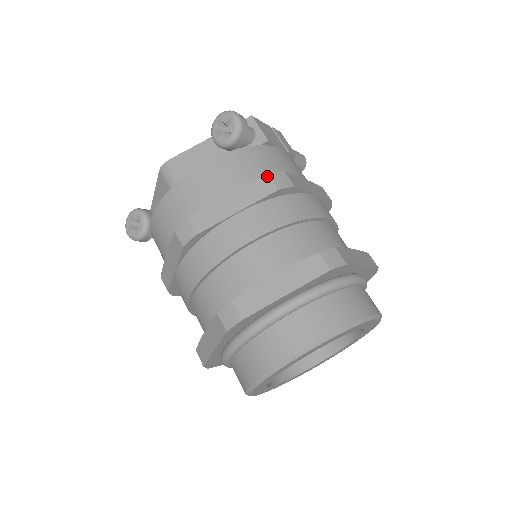
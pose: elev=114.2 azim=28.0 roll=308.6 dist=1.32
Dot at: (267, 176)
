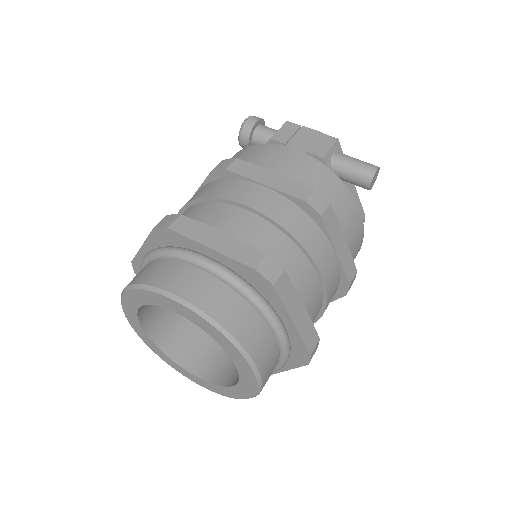
Dot at: (221, 162)
